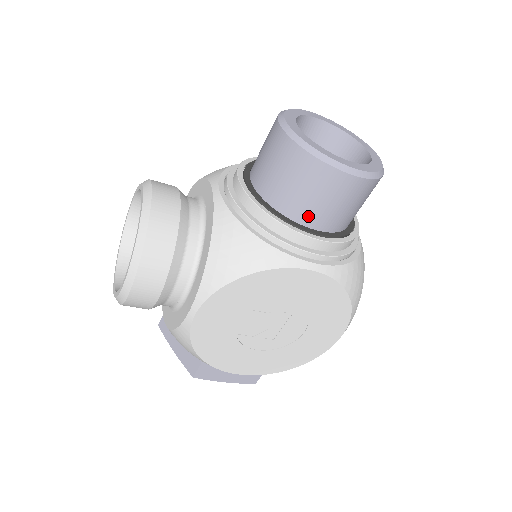
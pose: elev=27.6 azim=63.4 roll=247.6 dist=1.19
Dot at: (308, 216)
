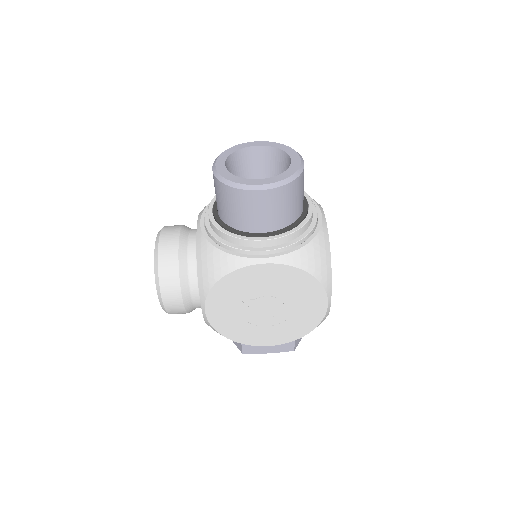
Dot at: (251, 226)
